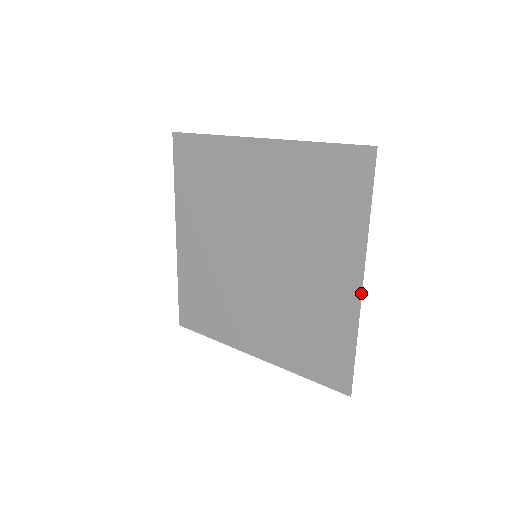
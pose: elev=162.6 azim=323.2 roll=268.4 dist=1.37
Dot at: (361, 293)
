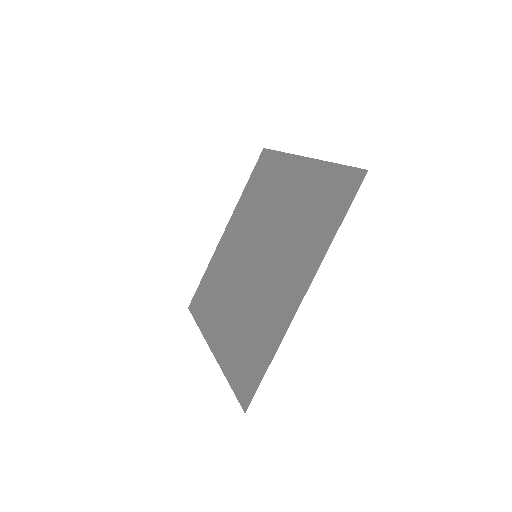
Dot at: occluded
